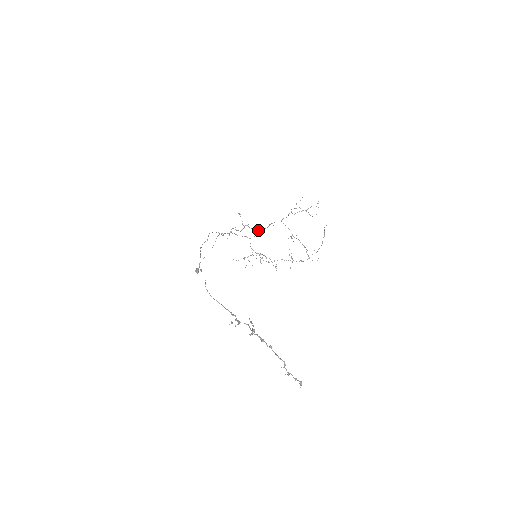
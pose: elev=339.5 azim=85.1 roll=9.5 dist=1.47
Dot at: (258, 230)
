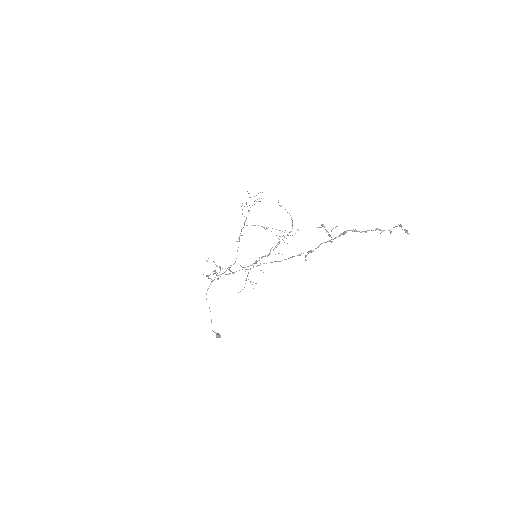
Dot at: (230, 271)
